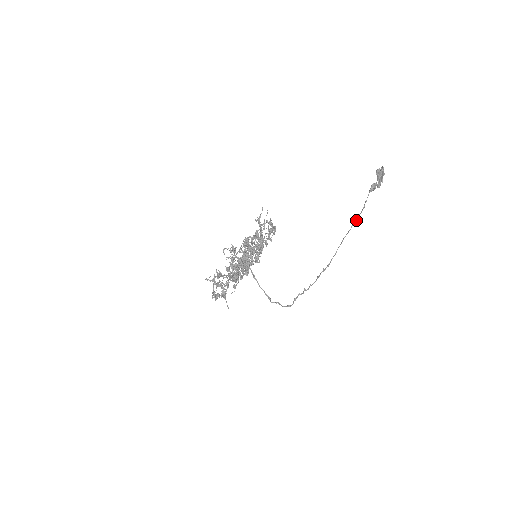
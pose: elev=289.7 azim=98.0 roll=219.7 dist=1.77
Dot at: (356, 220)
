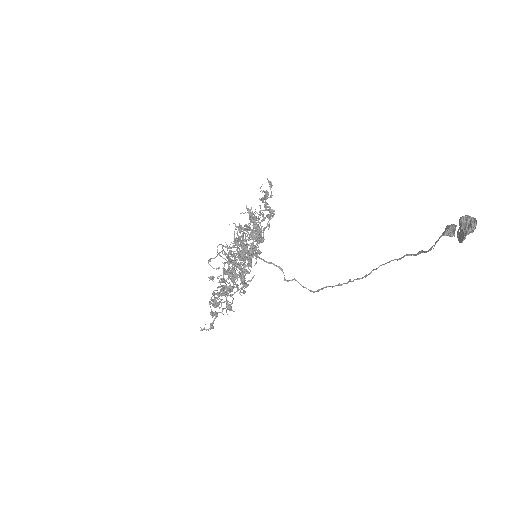
Dot at: (413, 254)
